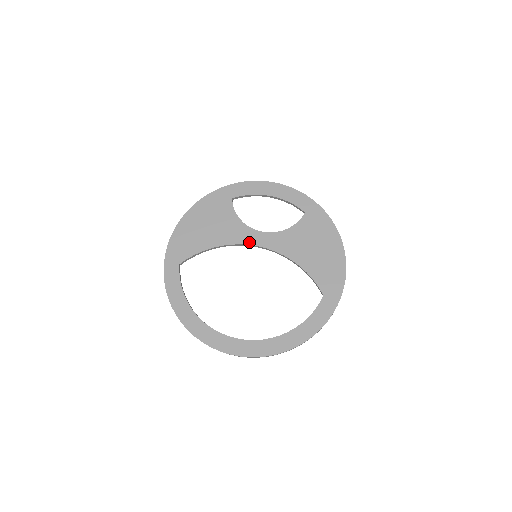
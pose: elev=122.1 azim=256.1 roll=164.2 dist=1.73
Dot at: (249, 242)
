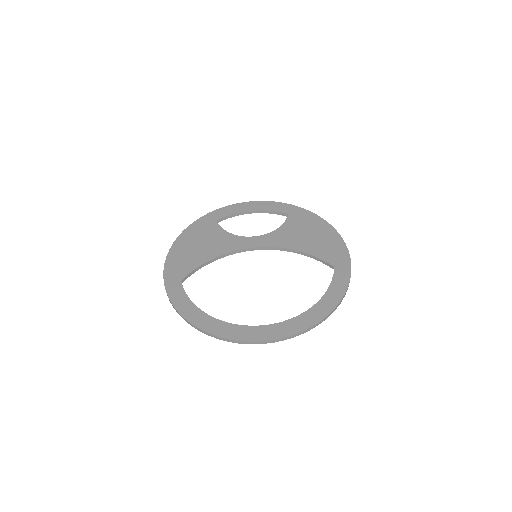
Dot at: (245, 247)
